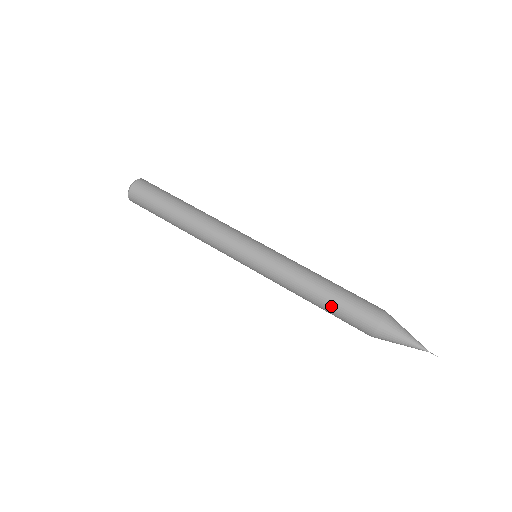
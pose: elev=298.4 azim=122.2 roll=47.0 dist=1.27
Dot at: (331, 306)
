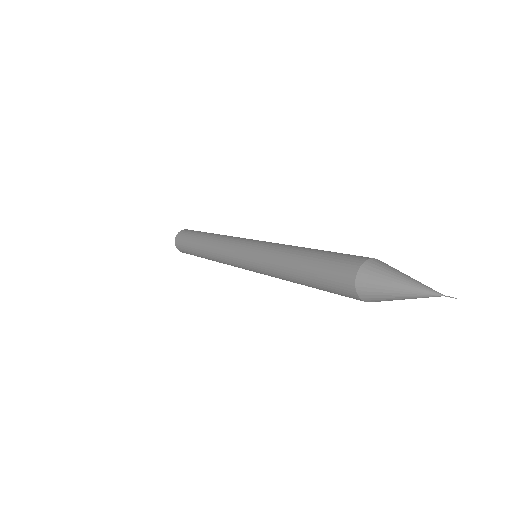
Dot at: (309, 278)
